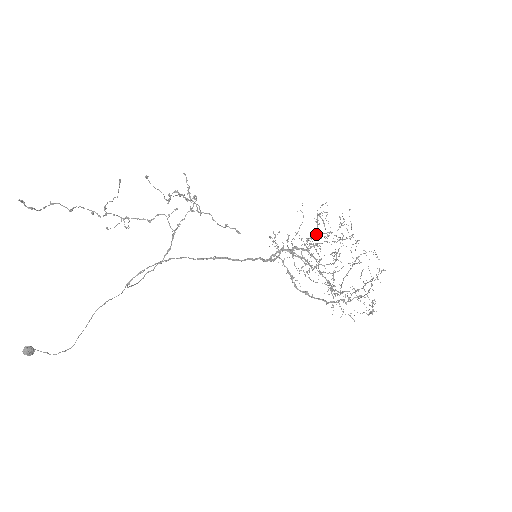
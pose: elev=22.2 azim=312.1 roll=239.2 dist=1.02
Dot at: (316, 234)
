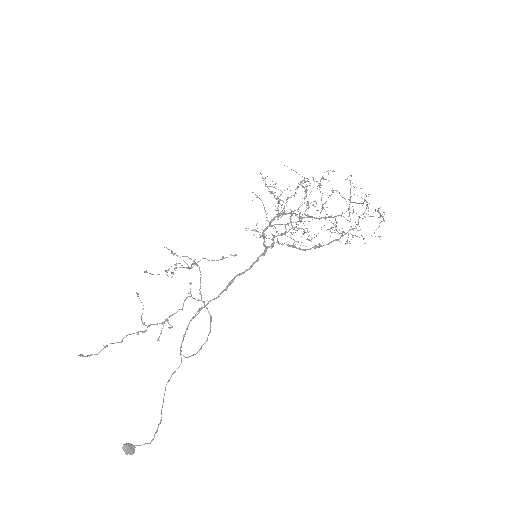
Dot at: occluded
